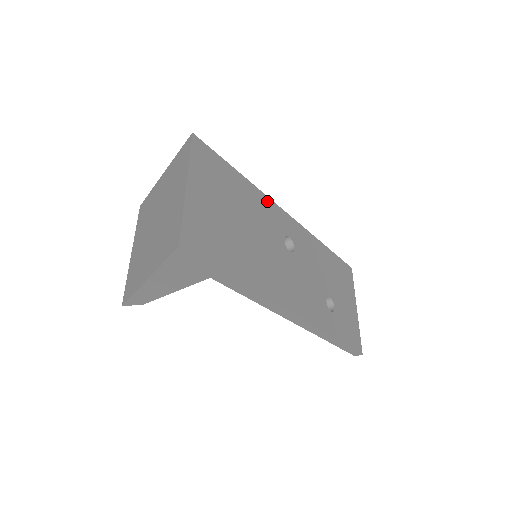
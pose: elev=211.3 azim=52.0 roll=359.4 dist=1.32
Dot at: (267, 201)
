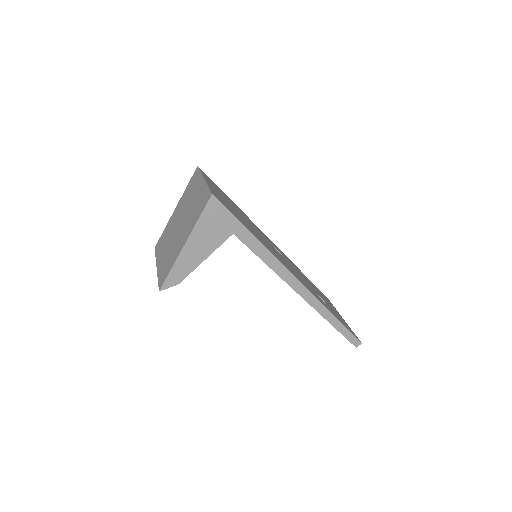
Dot at: (254, 224)
